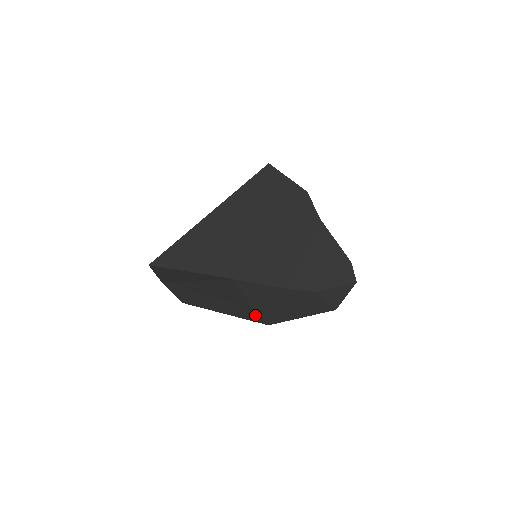
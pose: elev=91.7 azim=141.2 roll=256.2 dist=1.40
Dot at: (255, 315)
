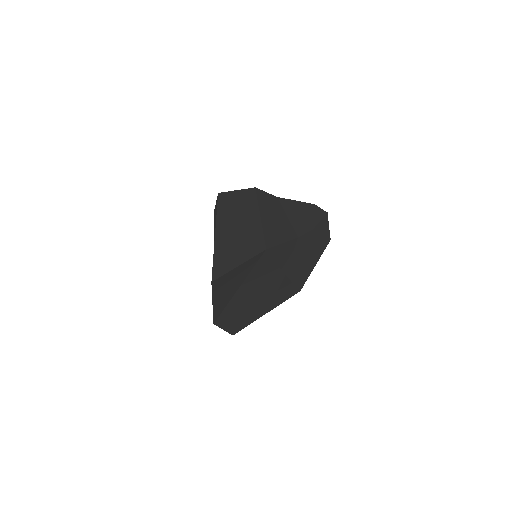
Dot at: (289, 286)
